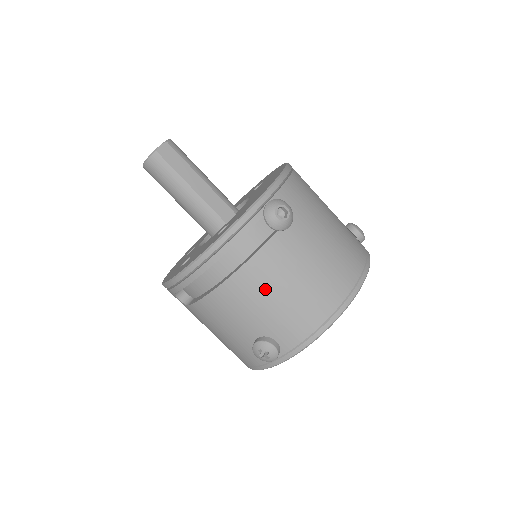
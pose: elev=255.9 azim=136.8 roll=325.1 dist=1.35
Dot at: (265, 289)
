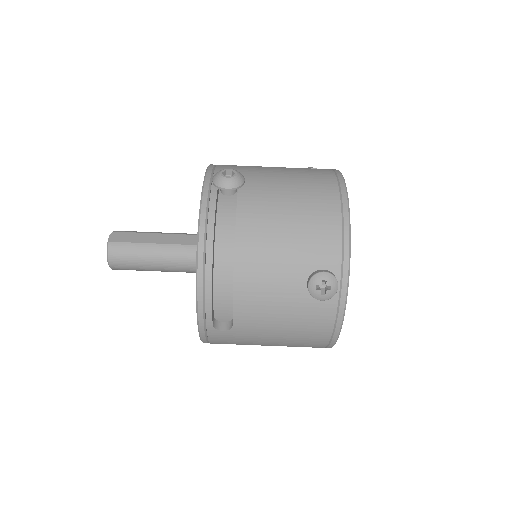
Dot at: (270, 234)
